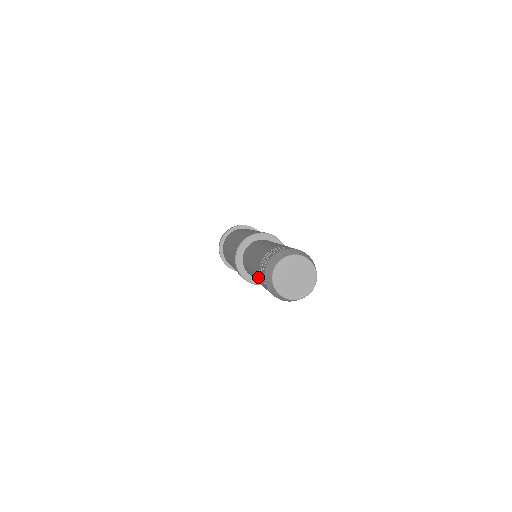
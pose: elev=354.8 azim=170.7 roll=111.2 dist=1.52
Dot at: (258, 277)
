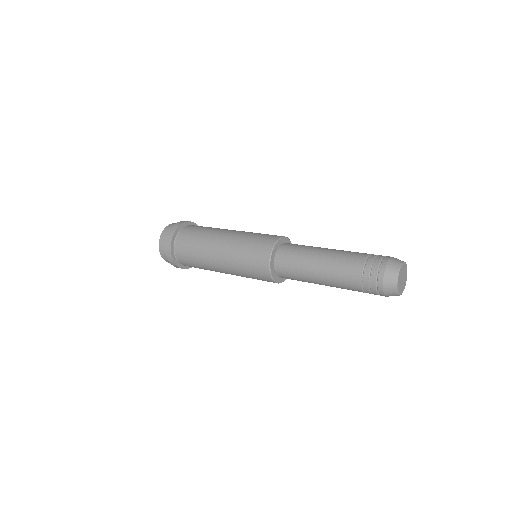
Dot at: (353, 285)
